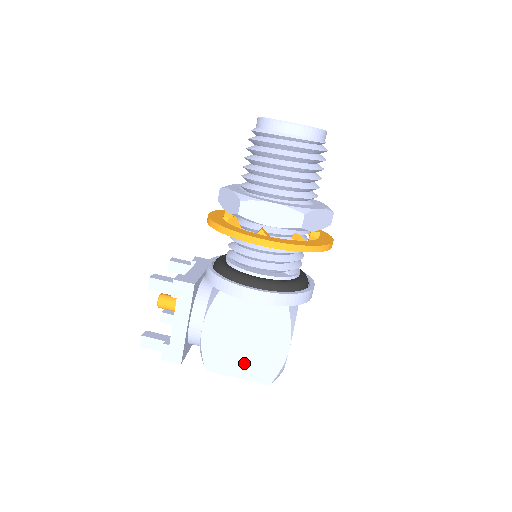
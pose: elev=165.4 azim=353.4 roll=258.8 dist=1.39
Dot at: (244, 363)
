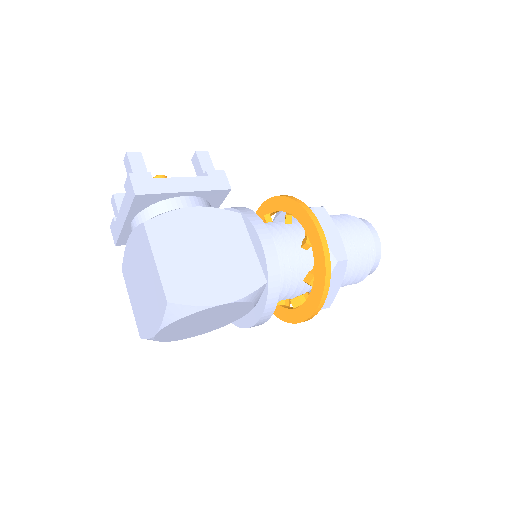
Dot at: (179, 262)
